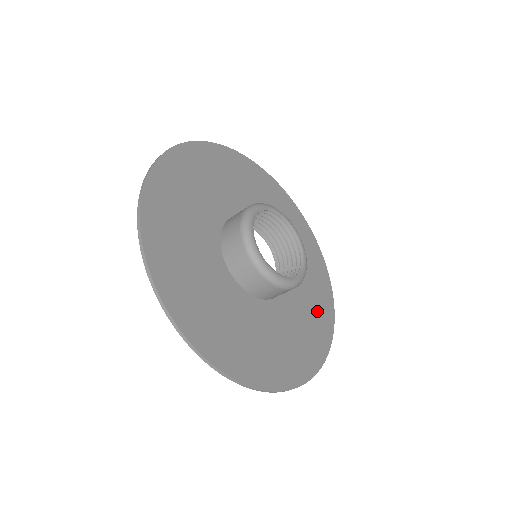
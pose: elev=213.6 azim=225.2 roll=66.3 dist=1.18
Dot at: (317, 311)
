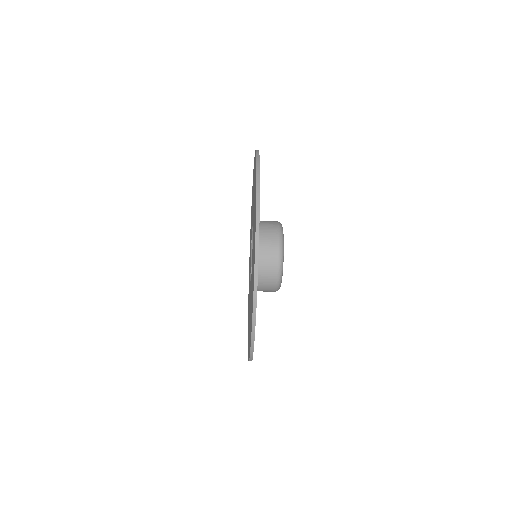
Dot at: occluded
